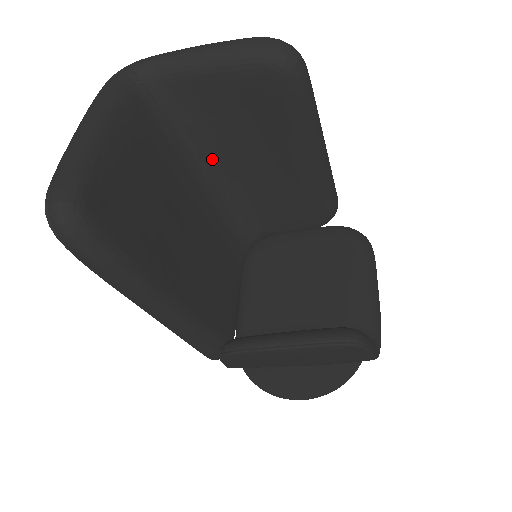
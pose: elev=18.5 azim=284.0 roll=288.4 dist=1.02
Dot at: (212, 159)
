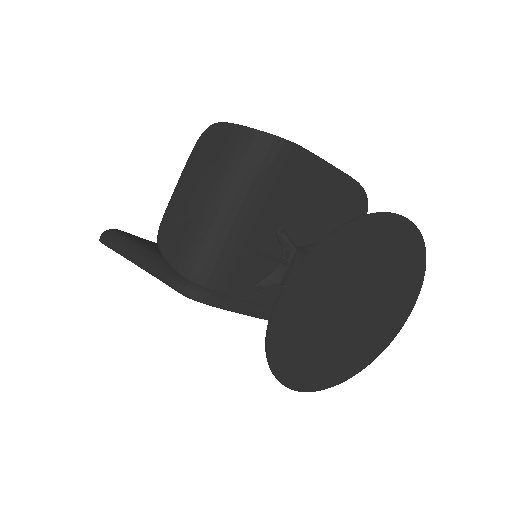
Dot at: occluded
